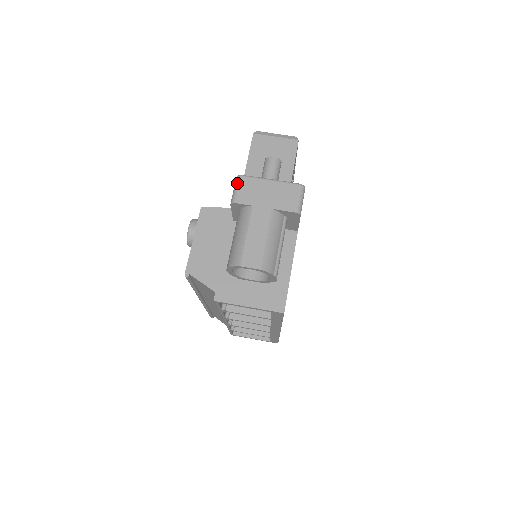
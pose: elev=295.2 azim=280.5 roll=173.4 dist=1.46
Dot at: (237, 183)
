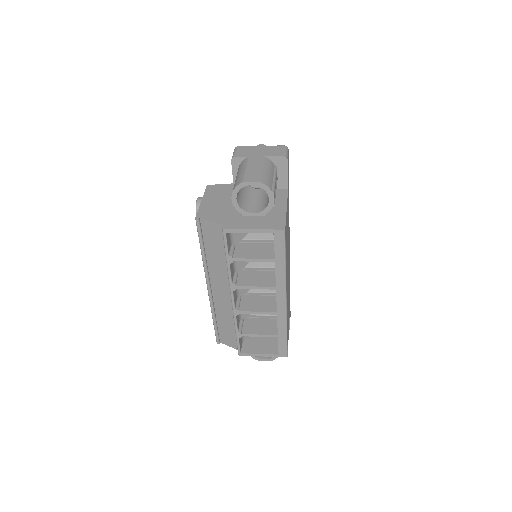
Dot at: (235, 149)
